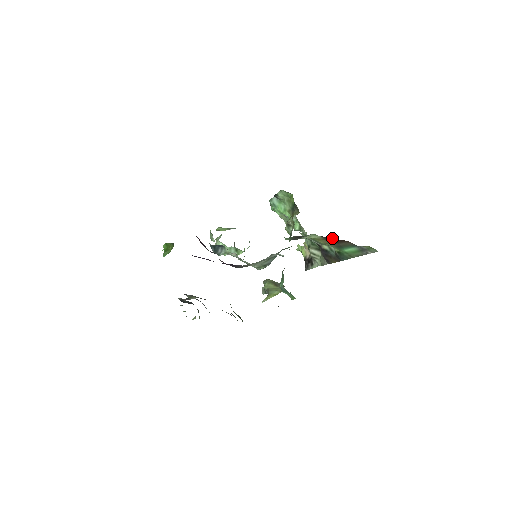
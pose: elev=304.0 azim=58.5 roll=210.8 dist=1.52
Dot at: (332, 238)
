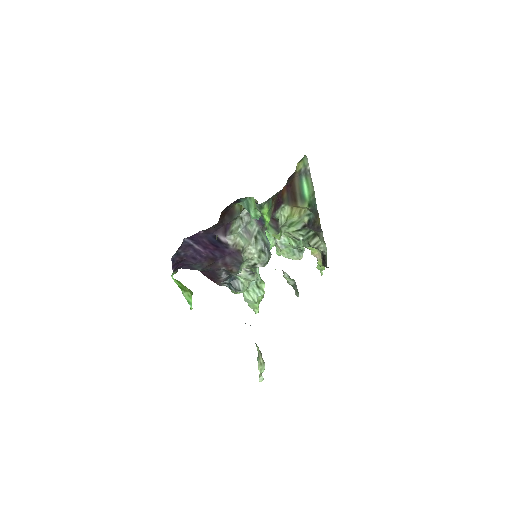
Dot at: (289, 194)
